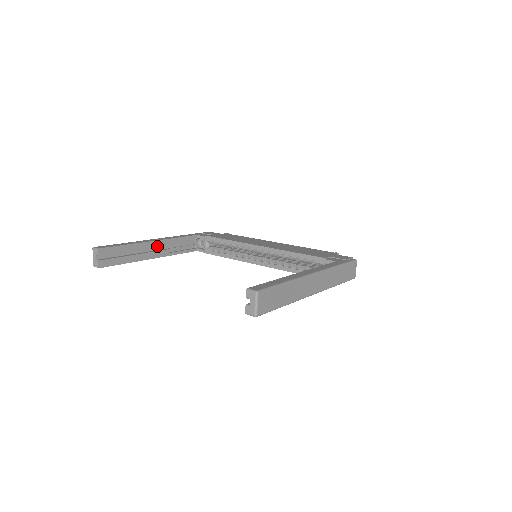
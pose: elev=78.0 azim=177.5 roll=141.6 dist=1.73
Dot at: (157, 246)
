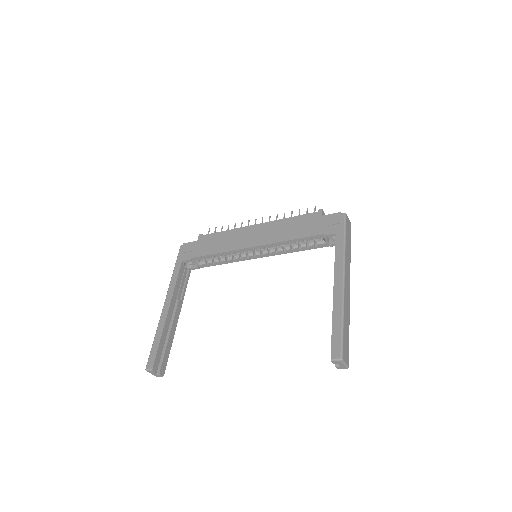
Dot at: (173, 309)
